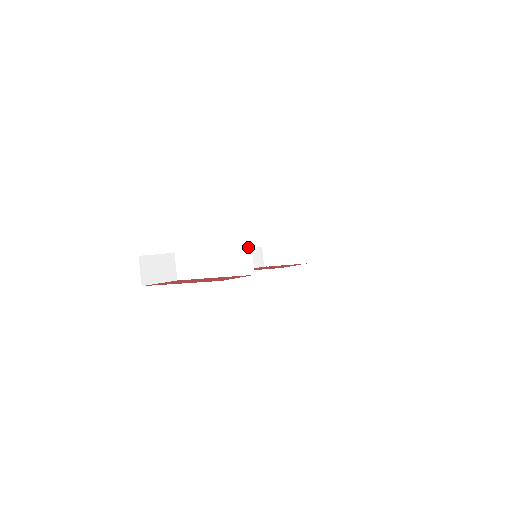
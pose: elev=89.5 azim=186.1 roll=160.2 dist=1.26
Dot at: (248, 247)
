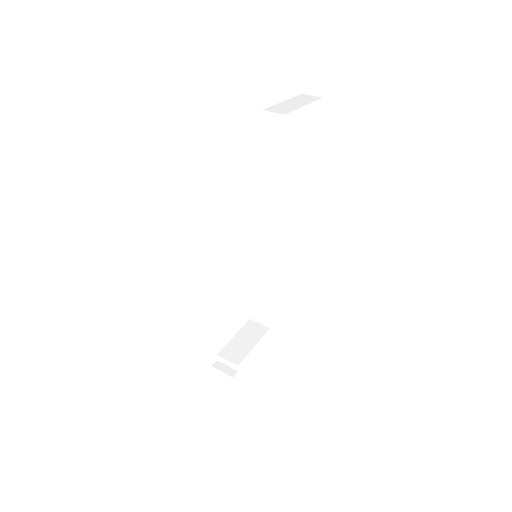
Dot at: (303, 95)
